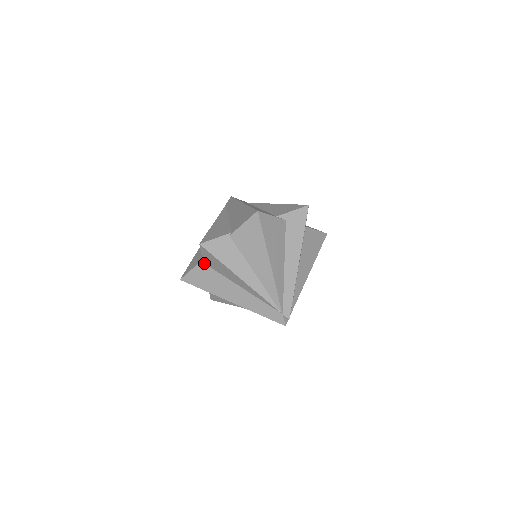
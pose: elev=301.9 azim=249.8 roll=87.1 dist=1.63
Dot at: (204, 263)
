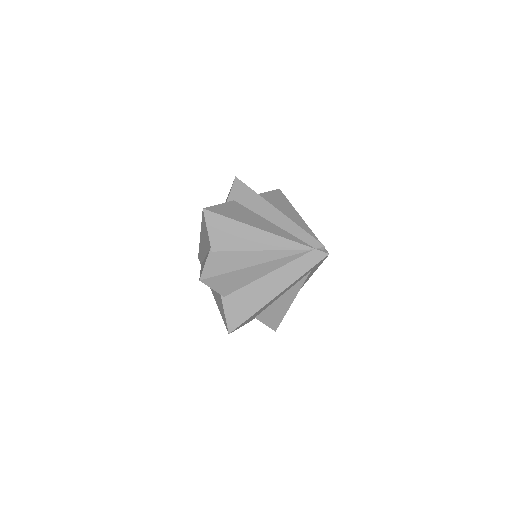
Dot at: (225, 296)
